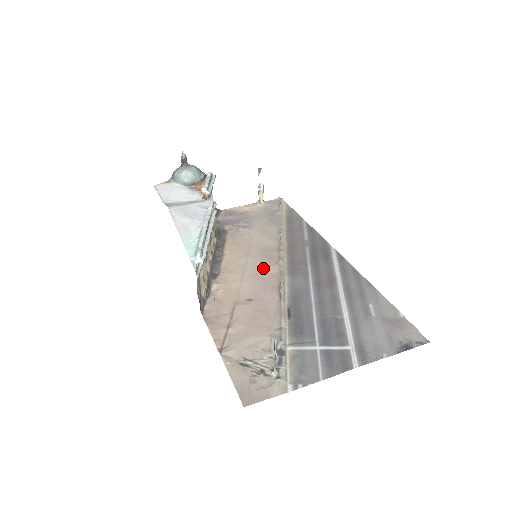
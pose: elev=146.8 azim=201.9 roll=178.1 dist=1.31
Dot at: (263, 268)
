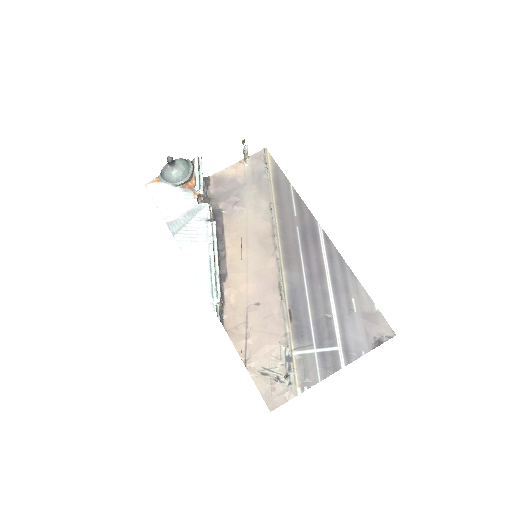
Dot at: (263, 263)
